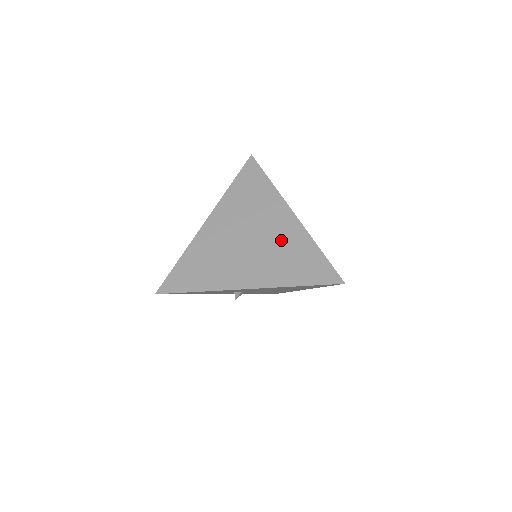
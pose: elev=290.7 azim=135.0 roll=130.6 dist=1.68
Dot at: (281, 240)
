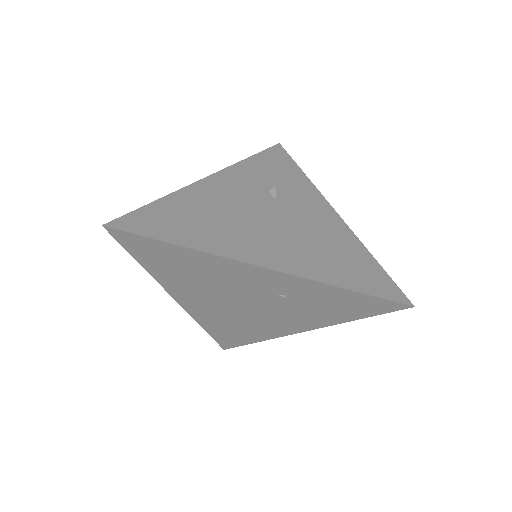
Dot at: (285, 295)
